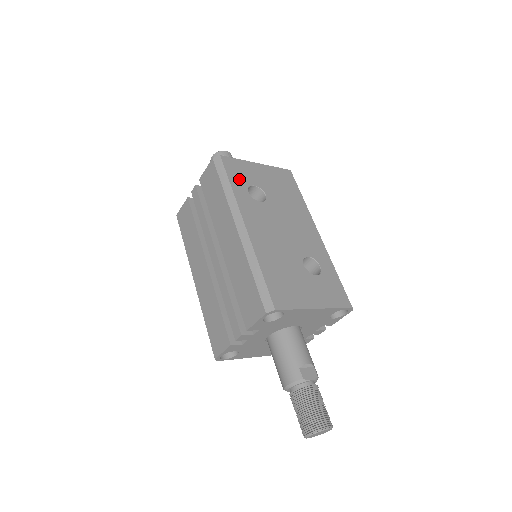
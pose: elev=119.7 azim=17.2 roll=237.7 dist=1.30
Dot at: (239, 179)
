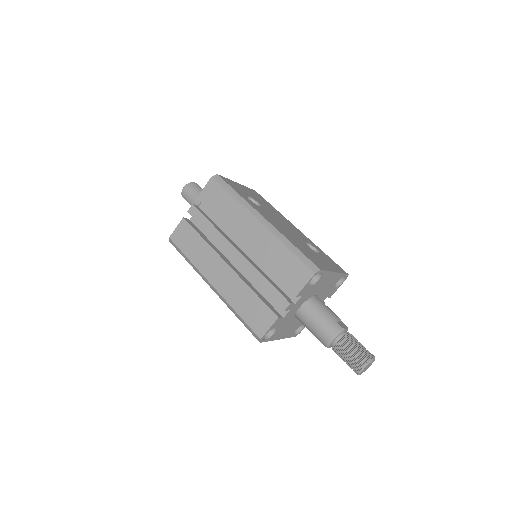
Dot at: (238, 190)
